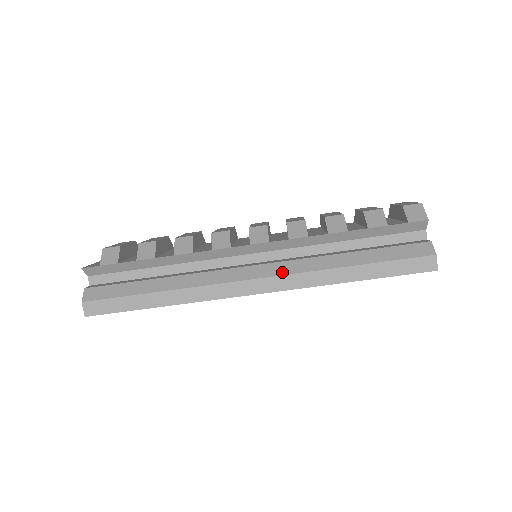
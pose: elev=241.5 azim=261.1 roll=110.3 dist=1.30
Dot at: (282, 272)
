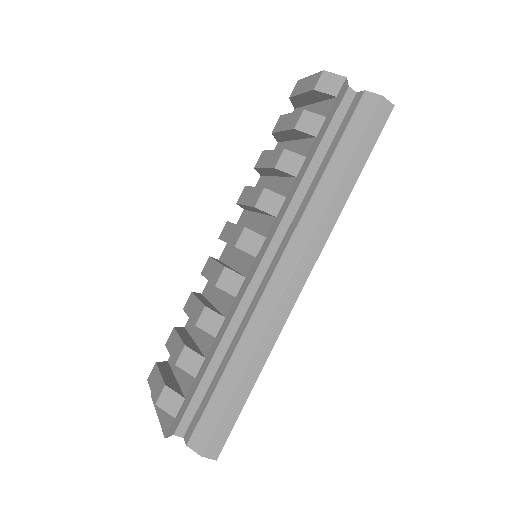
Dot at: (303, 245)
